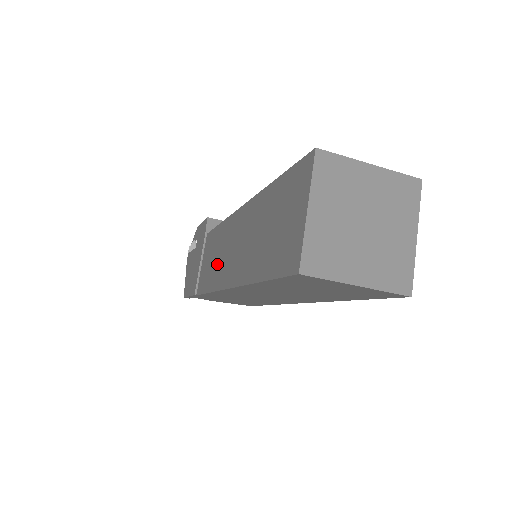
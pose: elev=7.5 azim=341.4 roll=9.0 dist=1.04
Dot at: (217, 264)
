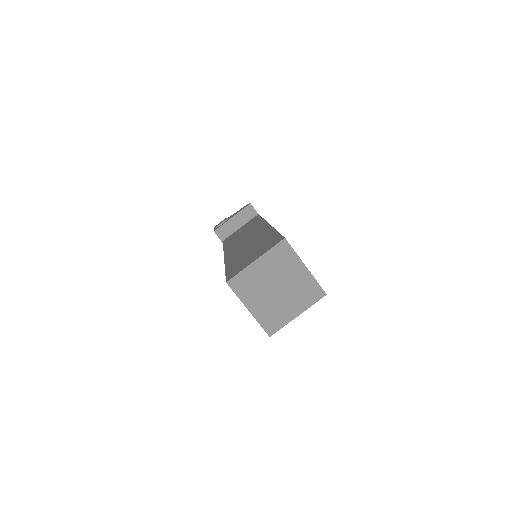
Dot at: occluded
